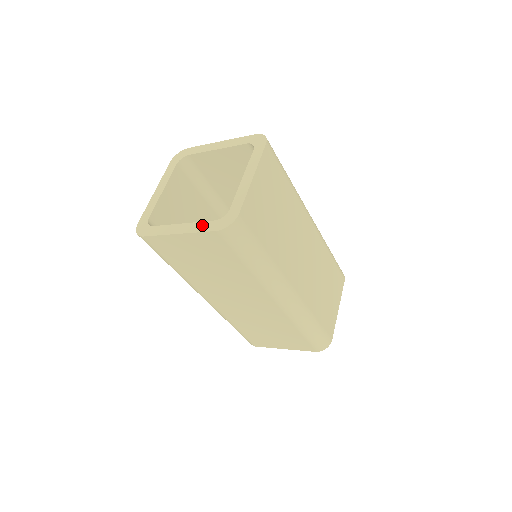
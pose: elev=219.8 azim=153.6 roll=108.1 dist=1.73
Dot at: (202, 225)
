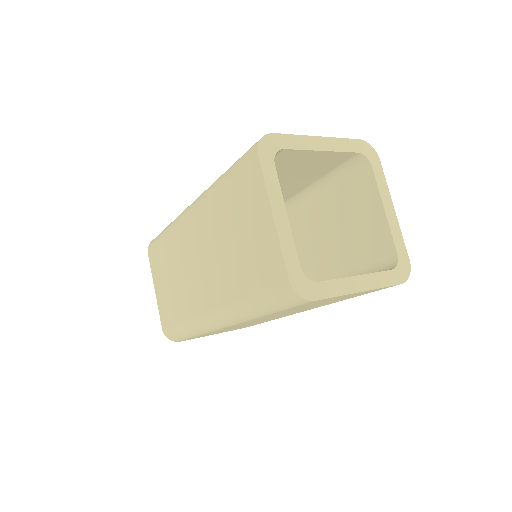
Dot at: (383, 277)
